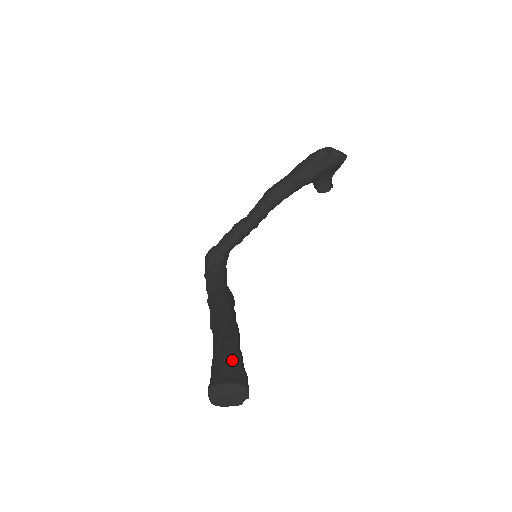
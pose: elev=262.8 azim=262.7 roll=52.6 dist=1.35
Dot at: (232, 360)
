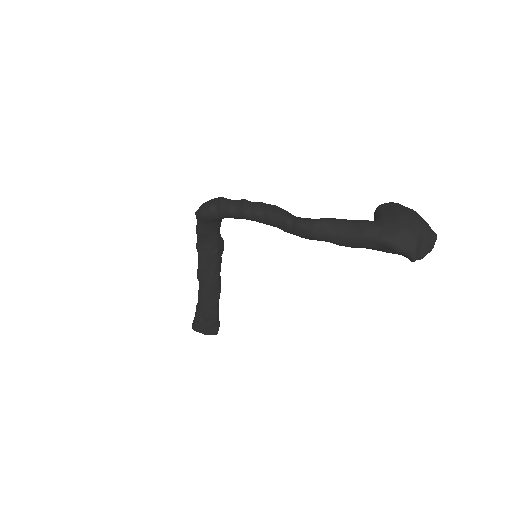
Dot at: (211, 322)
